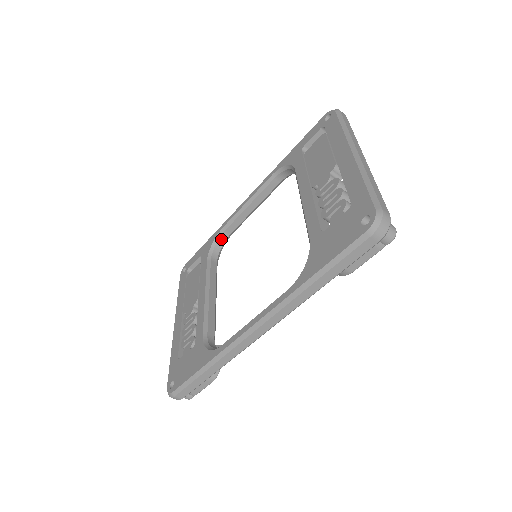
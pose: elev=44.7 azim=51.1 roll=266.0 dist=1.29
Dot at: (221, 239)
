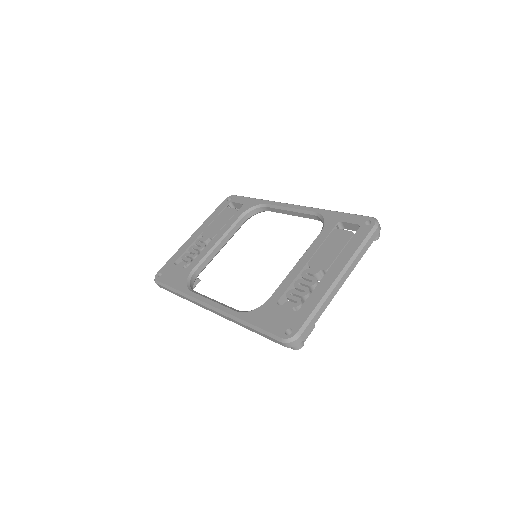
Dot at: (261, 209)
